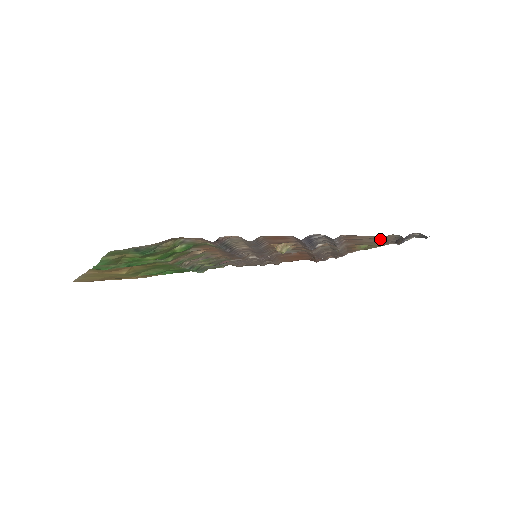
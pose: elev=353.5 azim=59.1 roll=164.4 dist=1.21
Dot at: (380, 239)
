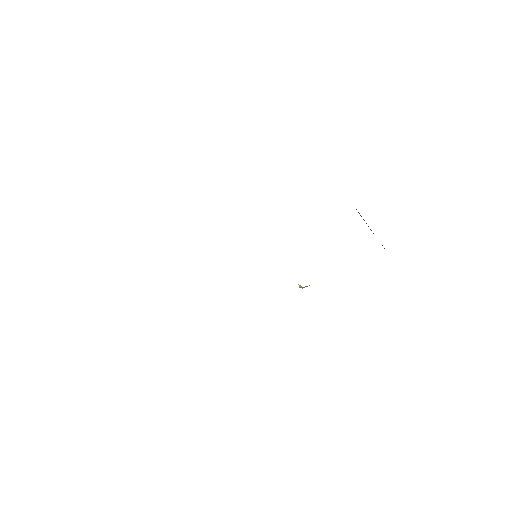
Dot at: occluded
